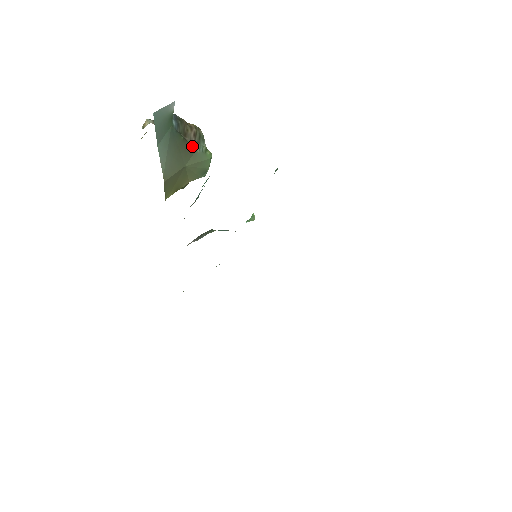
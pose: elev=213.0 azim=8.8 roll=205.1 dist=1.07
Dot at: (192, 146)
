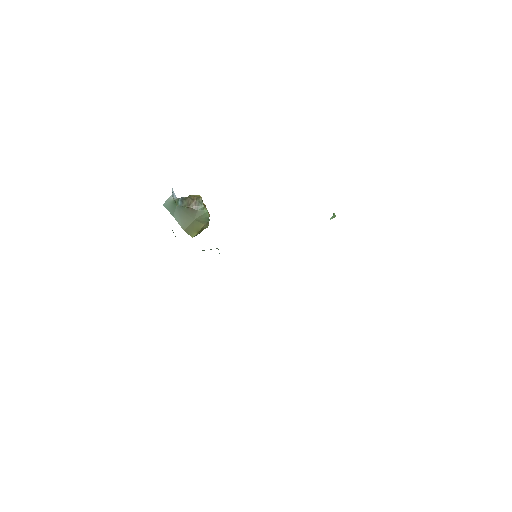
Dot at: (194, 209)
